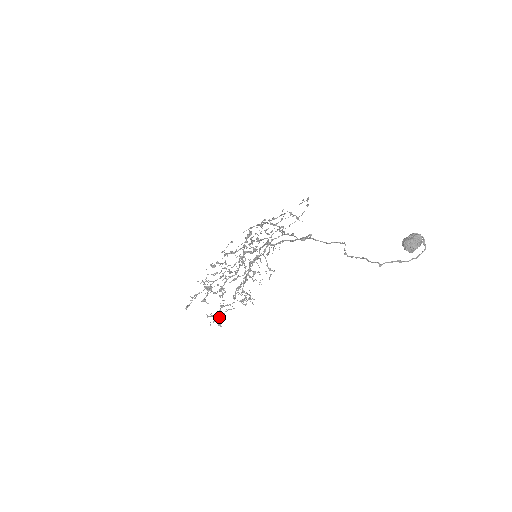
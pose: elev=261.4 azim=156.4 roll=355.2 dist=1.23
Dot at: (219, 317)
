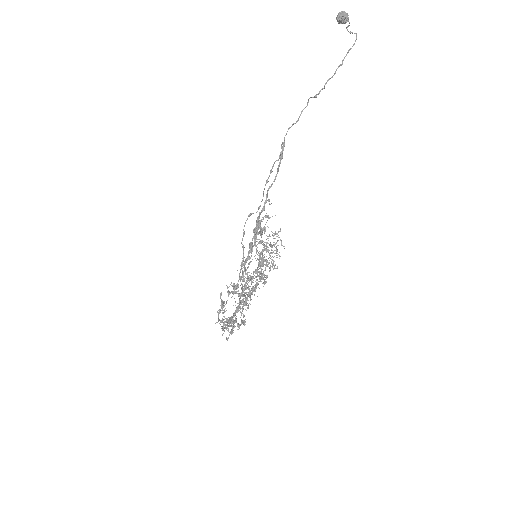
Dot at: occluded
